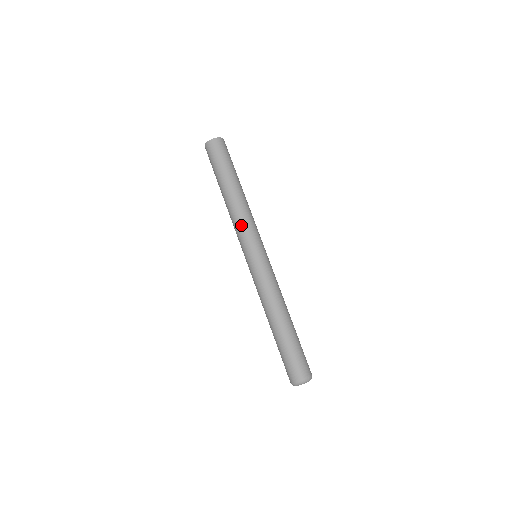
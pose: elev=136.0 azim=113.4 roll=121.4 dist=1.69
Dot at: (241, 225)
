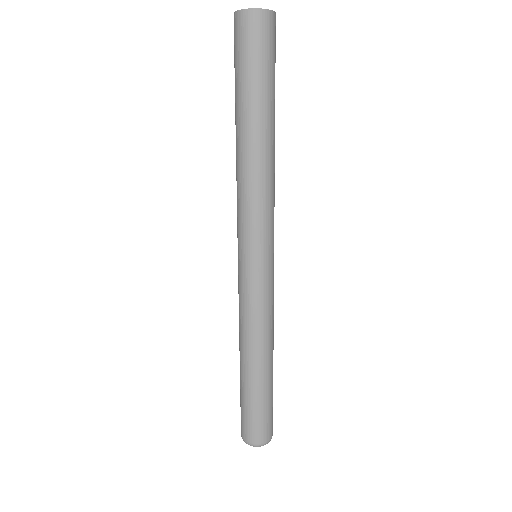
Dot at: (269, 204)
